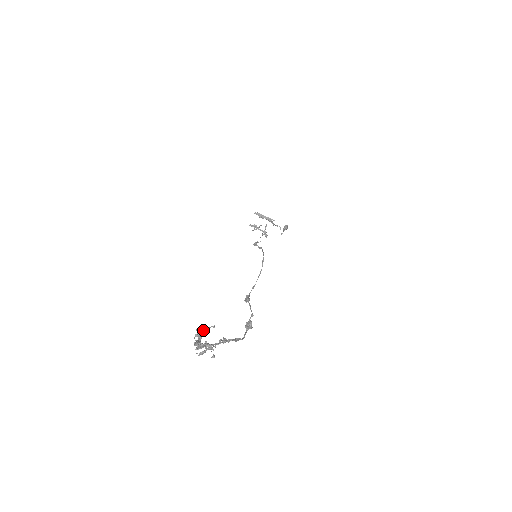
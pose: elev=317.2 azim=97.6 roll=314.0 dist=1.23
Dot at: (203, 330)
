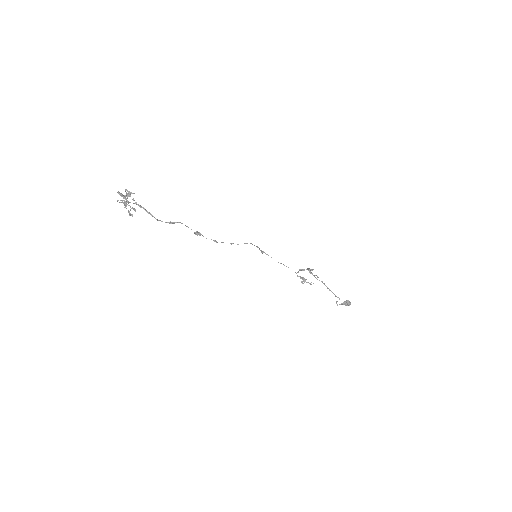
Dot at: (129, 192)
